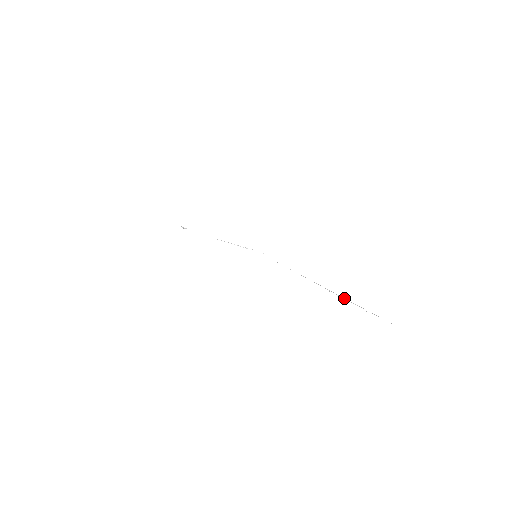
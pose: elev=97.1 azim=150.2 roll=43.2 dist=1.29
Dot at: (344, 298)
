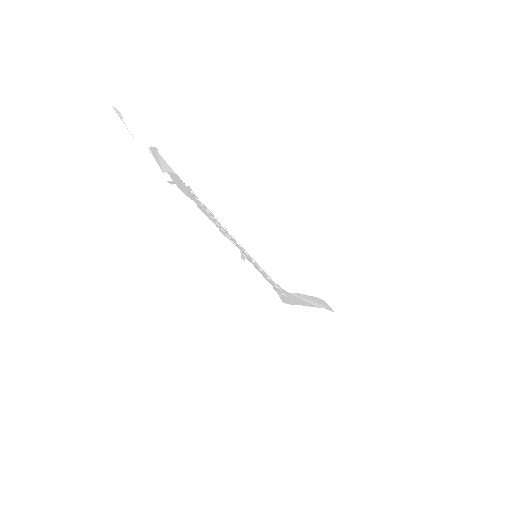
Dot at: (314, 304)
